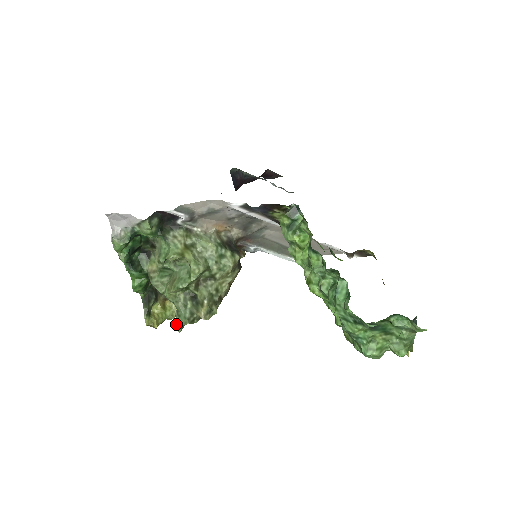
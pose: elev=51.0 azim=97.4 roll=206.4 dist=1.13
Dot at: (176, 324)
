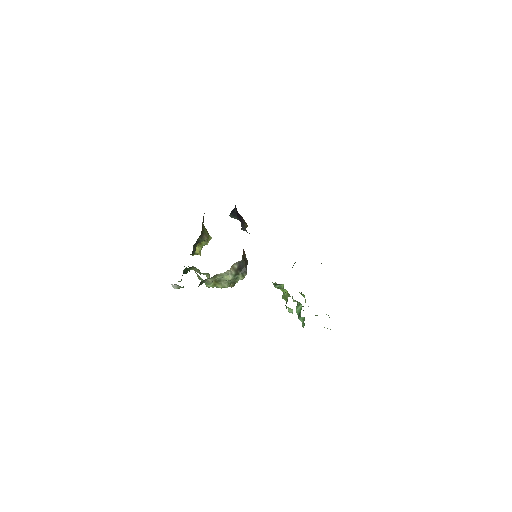
Dot at: occluded
